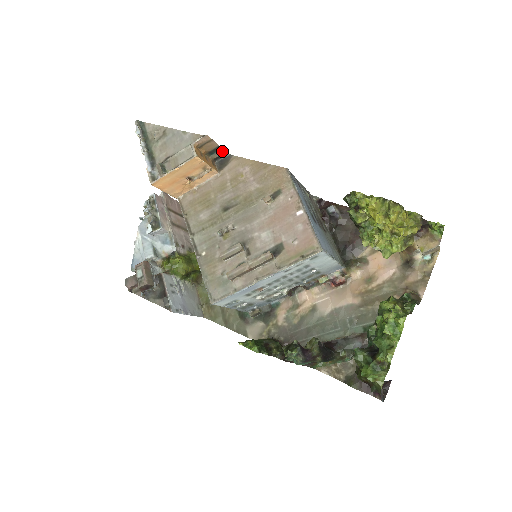
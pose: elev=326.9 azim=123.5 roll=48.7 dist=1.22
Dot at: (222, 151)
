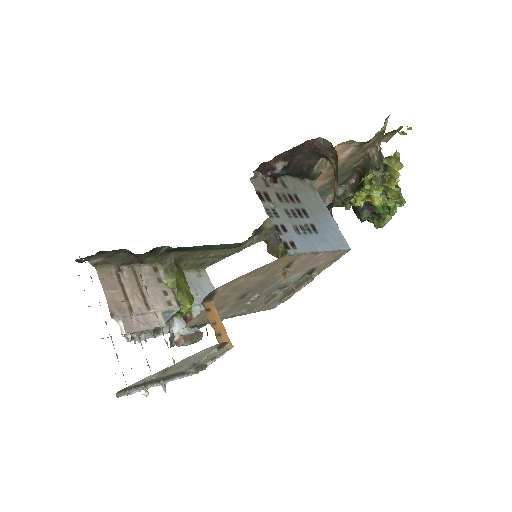
Dot at: occluded
